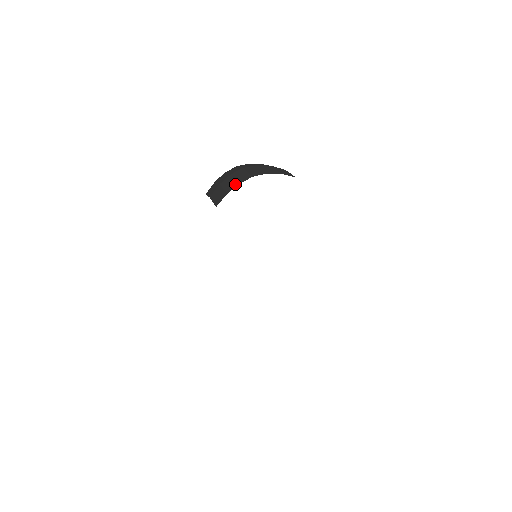
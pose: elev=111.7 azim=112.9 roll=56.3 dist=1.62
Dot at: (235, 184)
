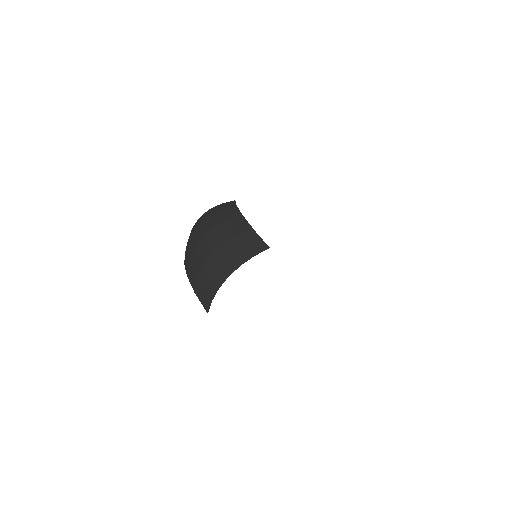
Dot at: (214, 288)
